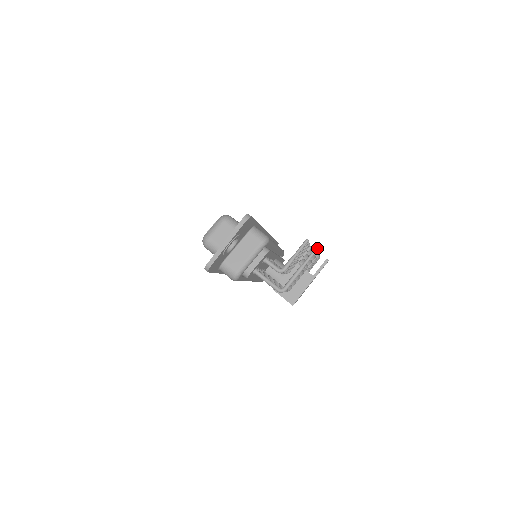
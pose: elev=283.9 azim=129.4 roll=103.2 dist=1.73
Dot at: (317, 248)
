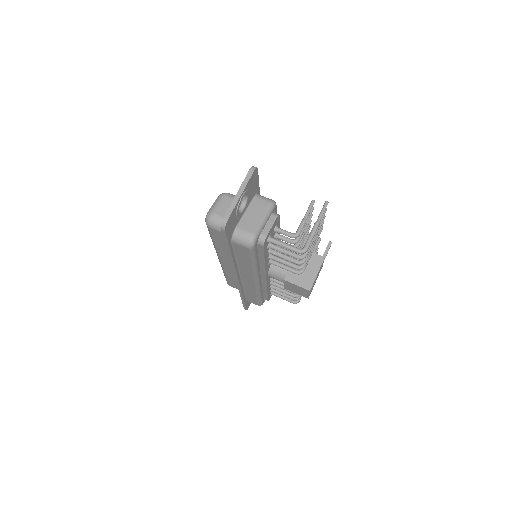
Dot at: (327, 202)
